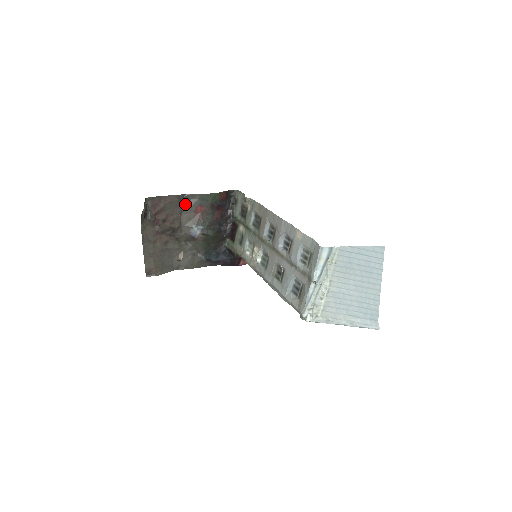
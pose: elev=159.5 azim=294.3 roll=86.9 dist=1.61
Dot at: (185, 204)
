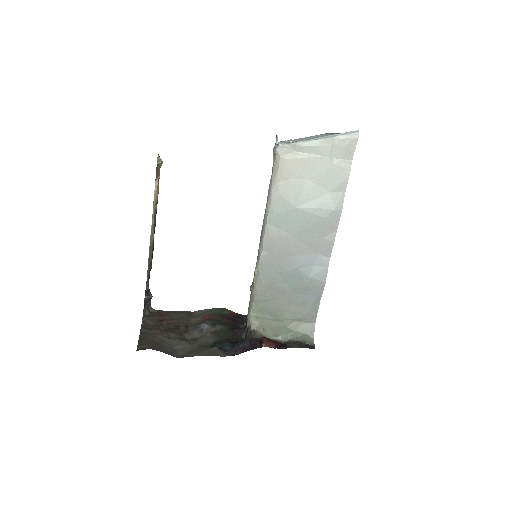
Dot at: (193, 317)
